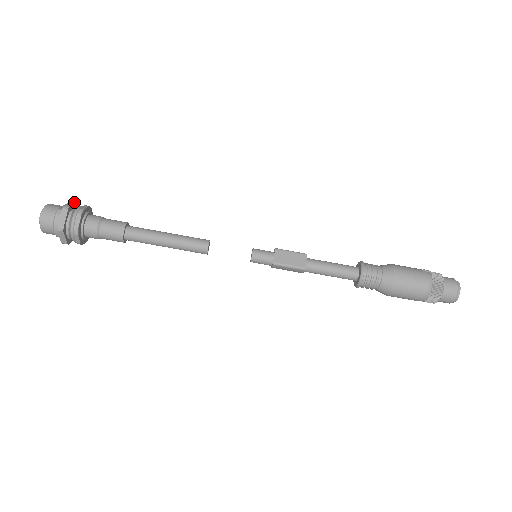
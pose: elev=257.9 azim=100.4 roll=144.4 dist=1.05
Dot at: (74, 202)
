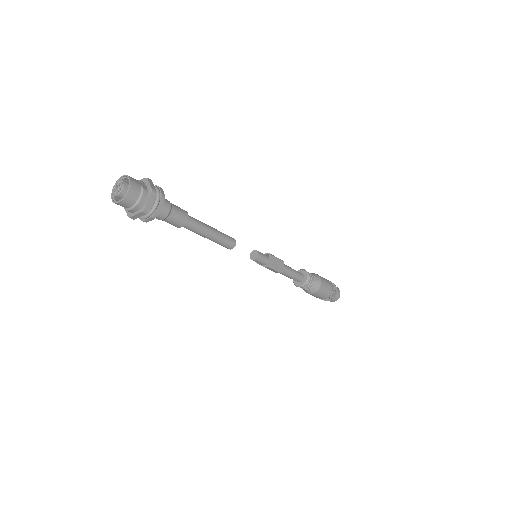
Dot at: (151, 181)
